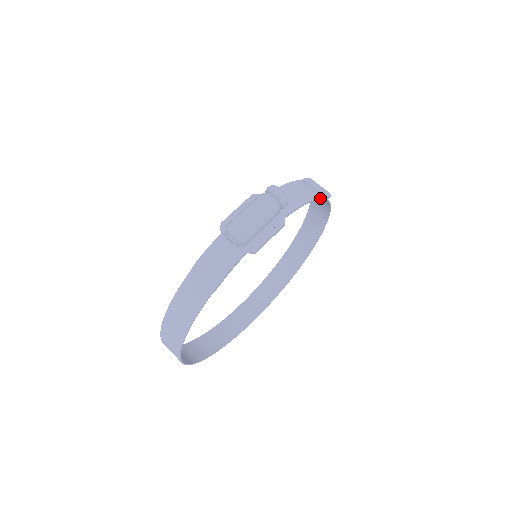
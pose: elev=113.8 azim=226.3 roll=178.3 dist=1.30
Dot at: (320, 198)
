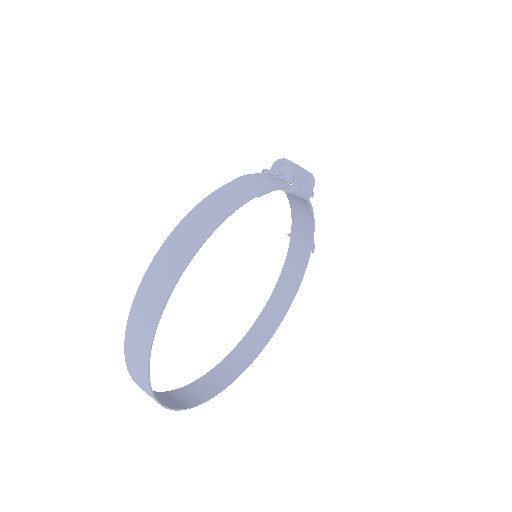
Dot at: (313, 237)
